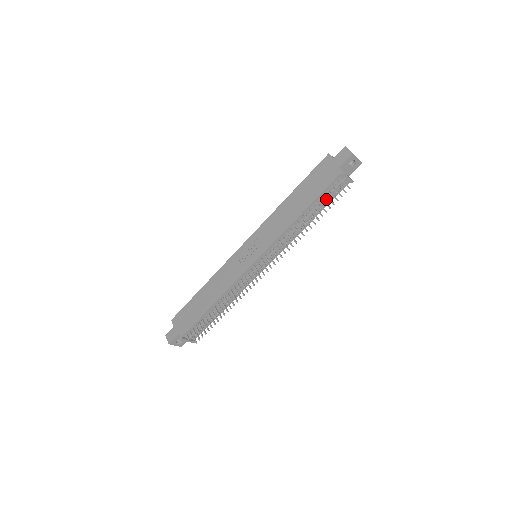
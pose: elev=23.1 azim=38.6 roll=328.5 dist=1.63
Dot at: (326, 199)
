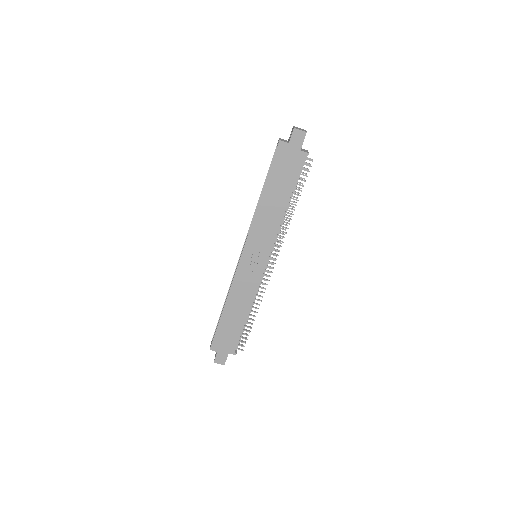
Dot at: occluded
